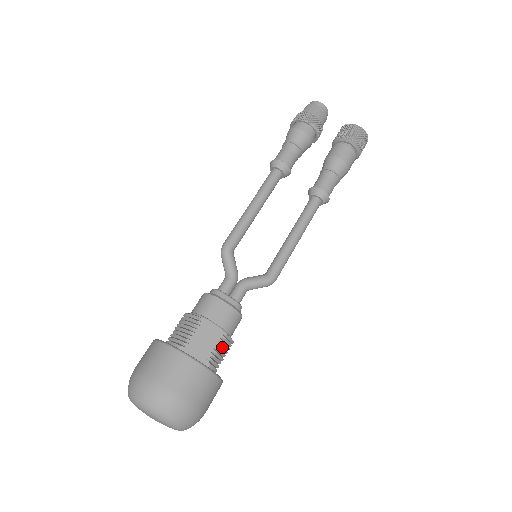
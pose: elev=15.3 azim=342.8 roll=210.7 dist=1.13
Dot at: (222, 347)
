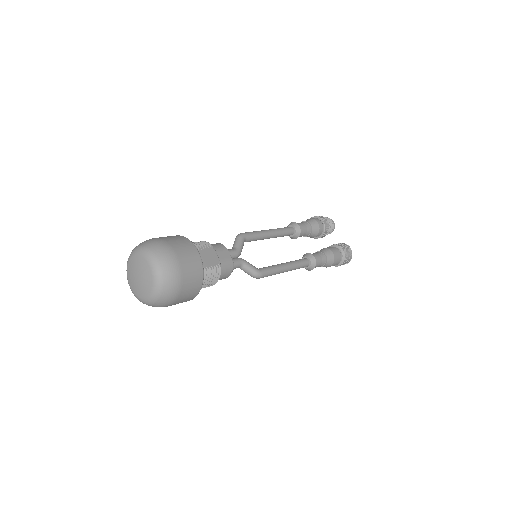
Dot at: (214, 271)
